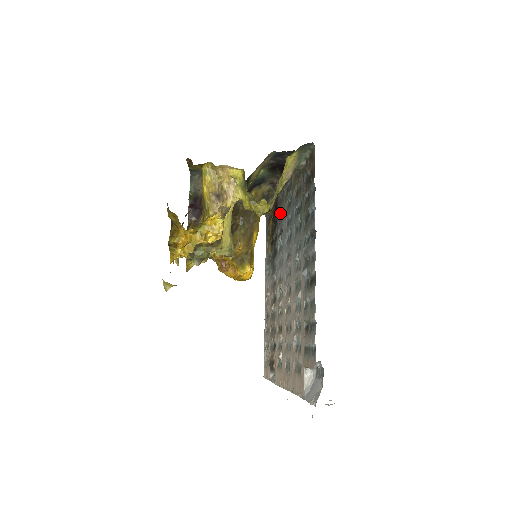
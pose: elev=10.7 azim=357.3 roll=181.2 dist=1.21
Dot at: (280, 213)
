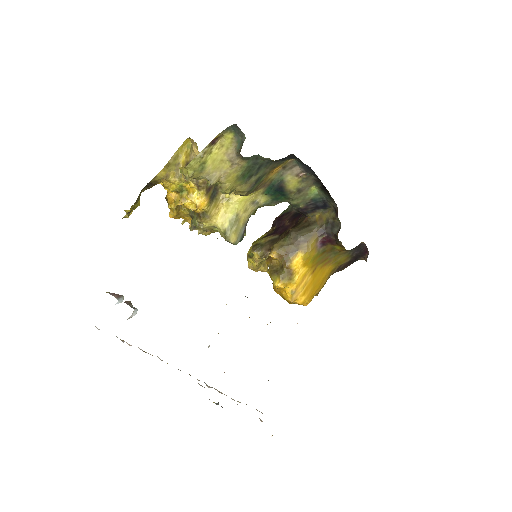
Dot at: occluded
